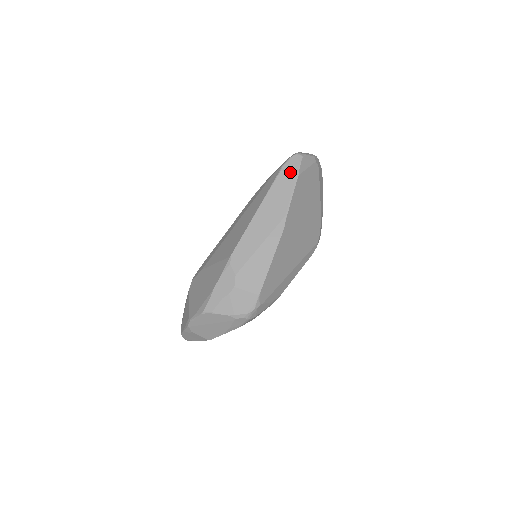
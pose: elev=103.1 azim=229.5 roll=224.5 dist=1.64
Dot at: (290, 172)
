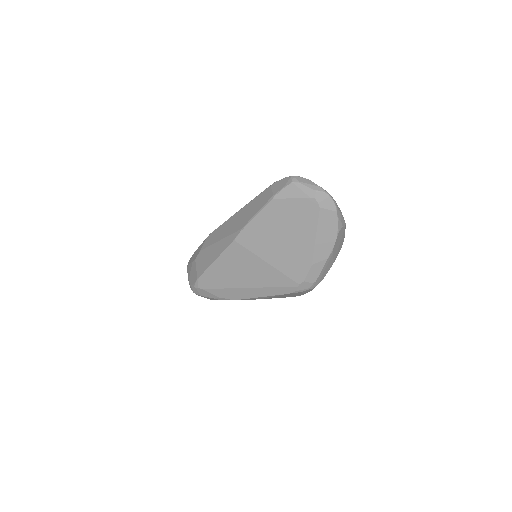
Dot at: (272, 191)
